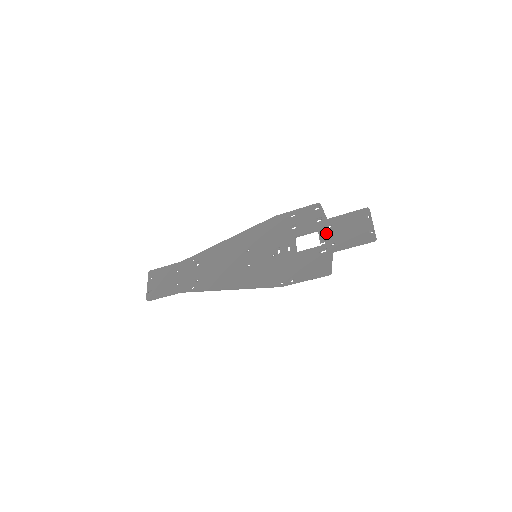
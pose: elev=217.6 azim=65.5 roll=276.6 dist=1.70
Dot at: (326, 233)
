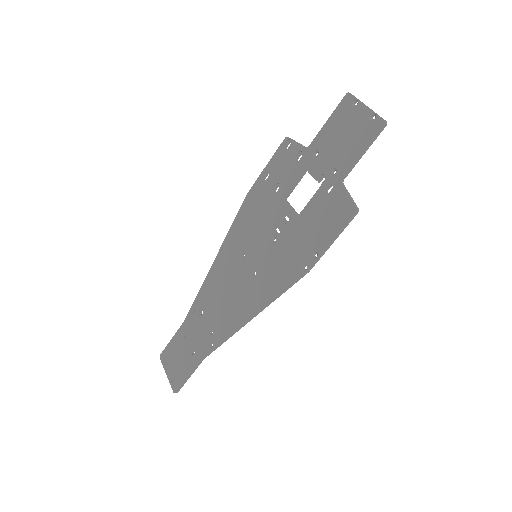
Dot at: (317, 165)
